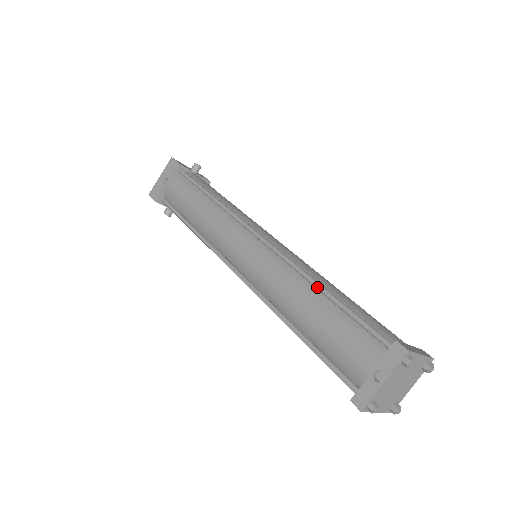
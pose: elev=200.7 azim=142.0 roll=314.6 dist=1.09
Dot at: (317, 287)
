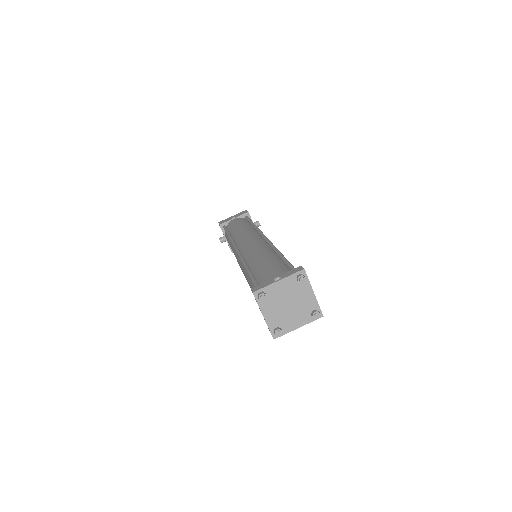
Dot at: (278, 252)
